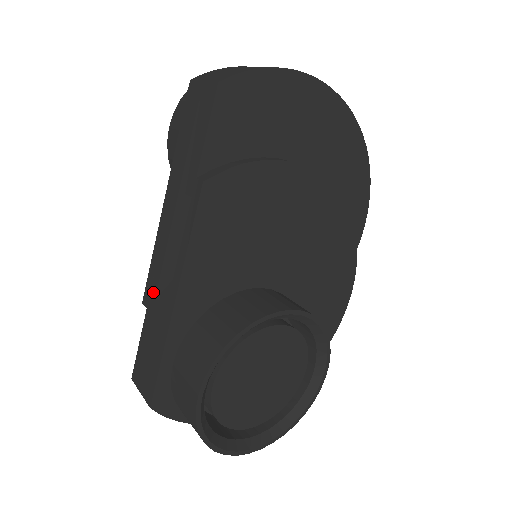
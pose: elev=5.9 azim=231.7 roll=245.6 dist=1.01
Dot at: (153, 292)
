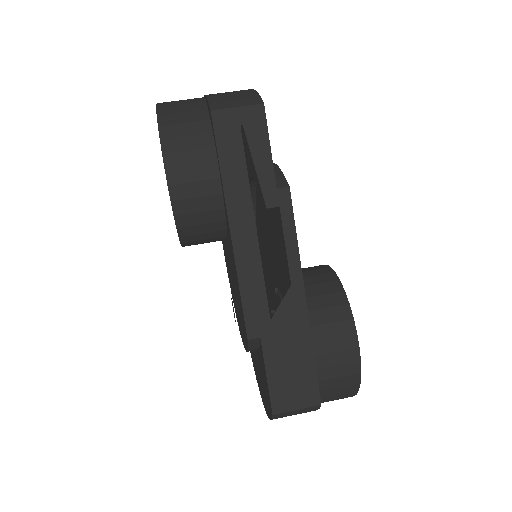
Dot at: (264, 316)
